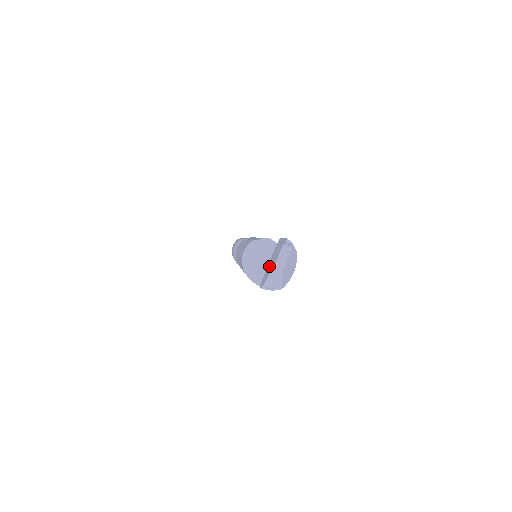
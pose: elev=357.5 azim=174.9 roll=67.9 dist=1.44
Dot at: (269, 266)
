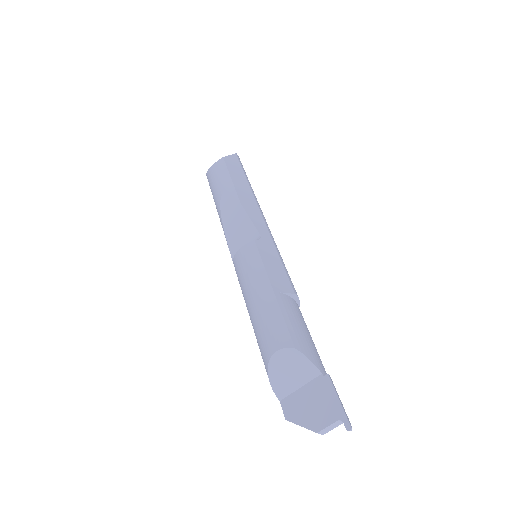
Dot at: (304, 401)
